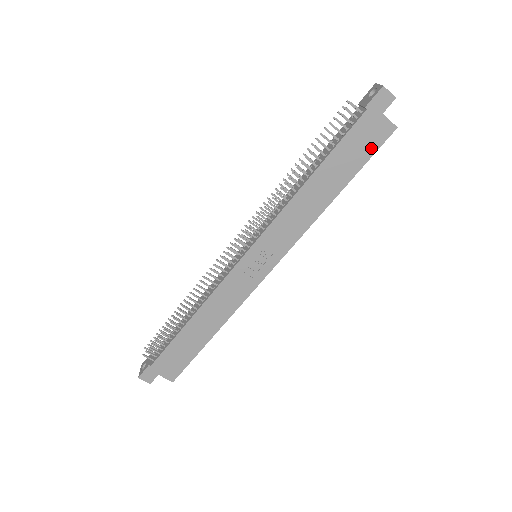
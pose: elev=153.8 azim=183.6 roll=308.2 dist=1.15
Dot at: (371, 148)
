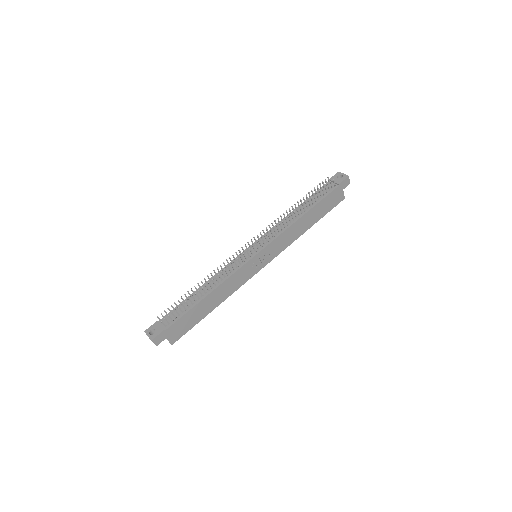
Dot at: (332, 206)
